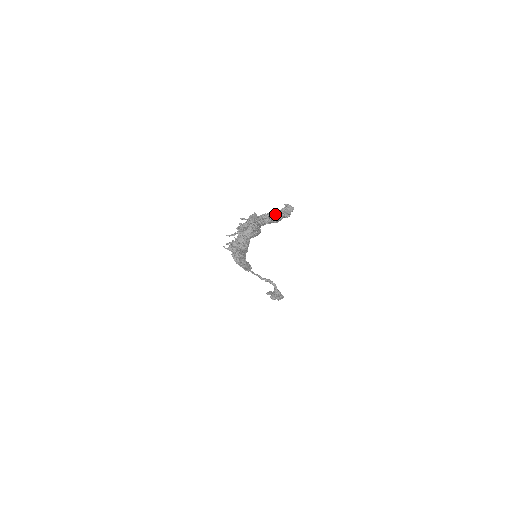
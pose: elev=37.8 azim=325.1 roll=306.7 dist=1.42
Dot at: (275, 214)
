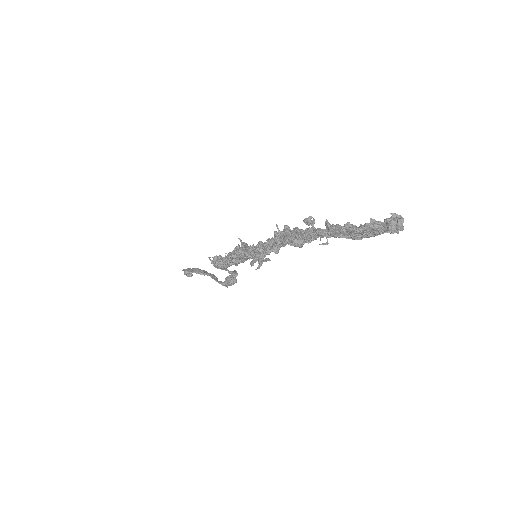
Dot at: (388, 231)
